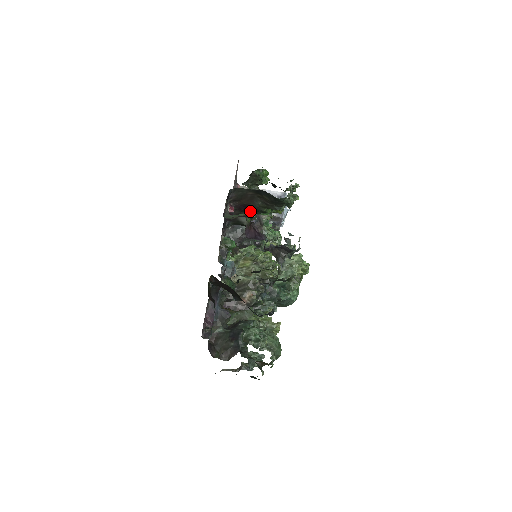
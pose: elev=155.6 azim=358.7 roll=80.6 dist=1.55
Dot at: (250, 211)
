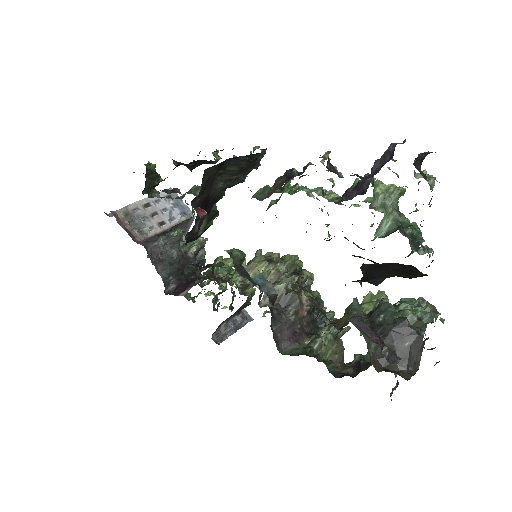
Dot at: (210, 206)
